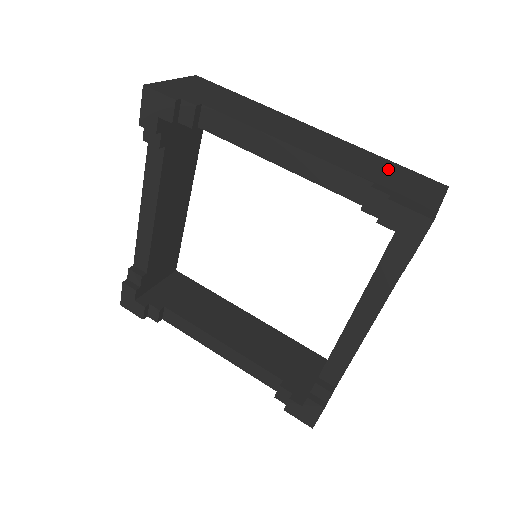
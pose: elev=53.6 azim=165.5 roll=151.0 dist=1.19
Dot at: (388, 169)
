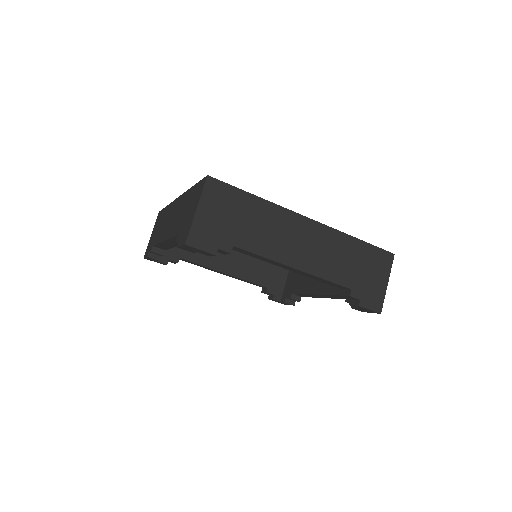
Dot at: (360, 258)
